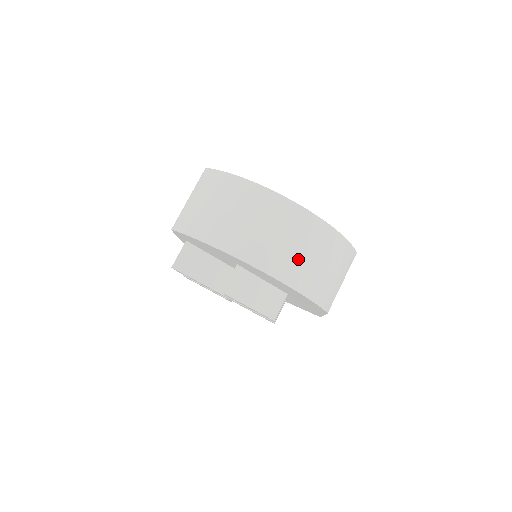
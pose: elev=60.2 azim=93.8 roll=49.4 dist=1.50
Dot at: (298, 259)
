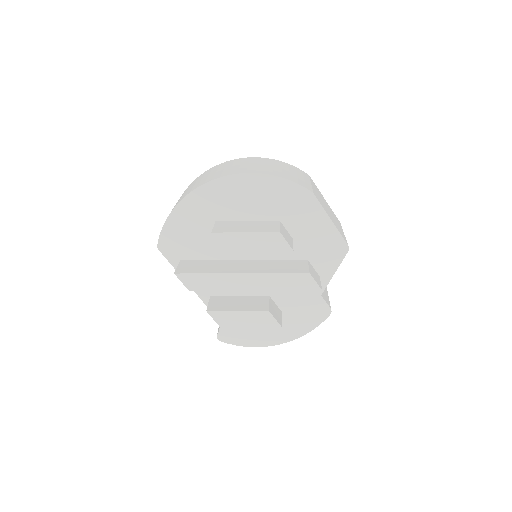
Dot at: (242, 167)
